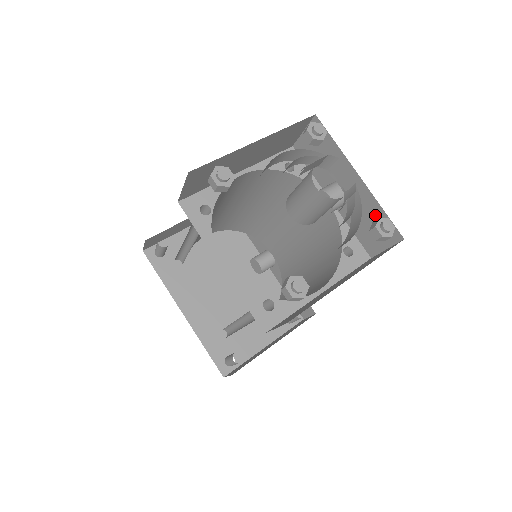
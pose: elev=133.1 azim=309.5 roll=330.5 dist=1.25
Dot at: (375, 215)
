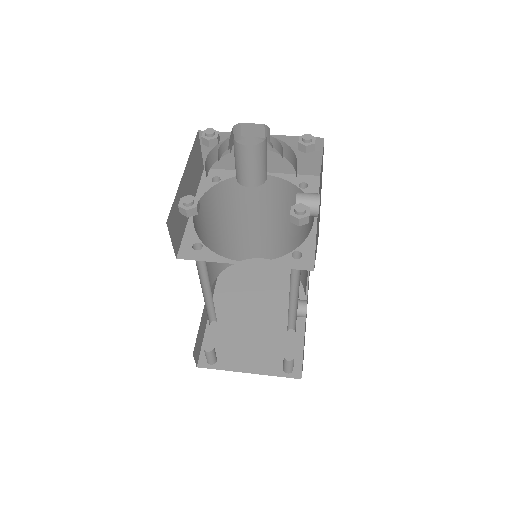
Dot at: occluded
